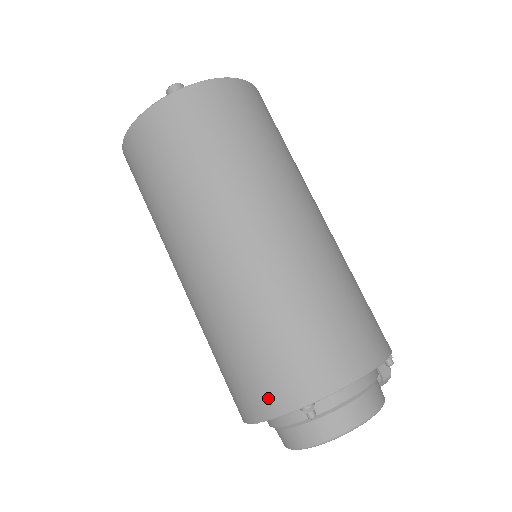
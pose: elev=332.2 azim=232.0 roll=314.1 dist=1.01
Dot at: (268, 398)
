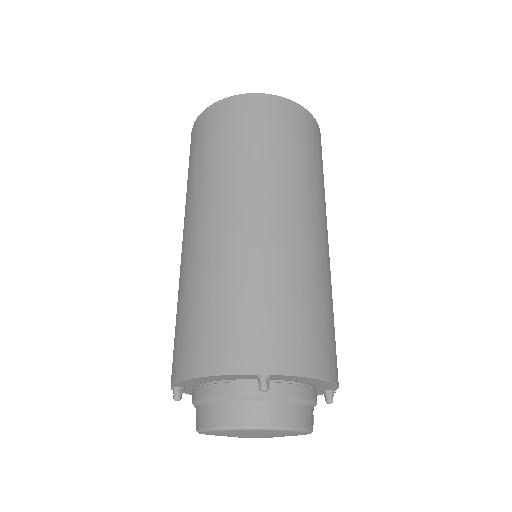
Dot at: (231, 353)
